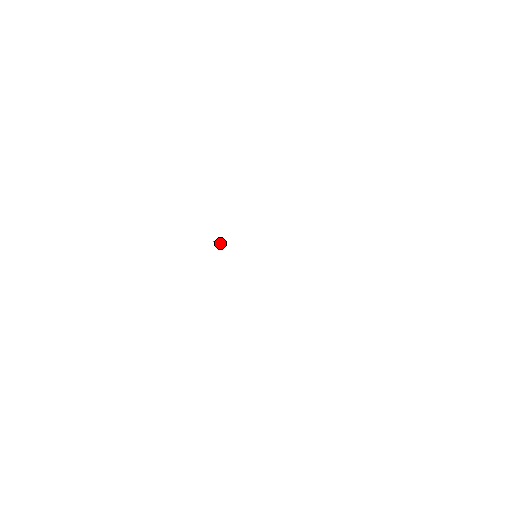
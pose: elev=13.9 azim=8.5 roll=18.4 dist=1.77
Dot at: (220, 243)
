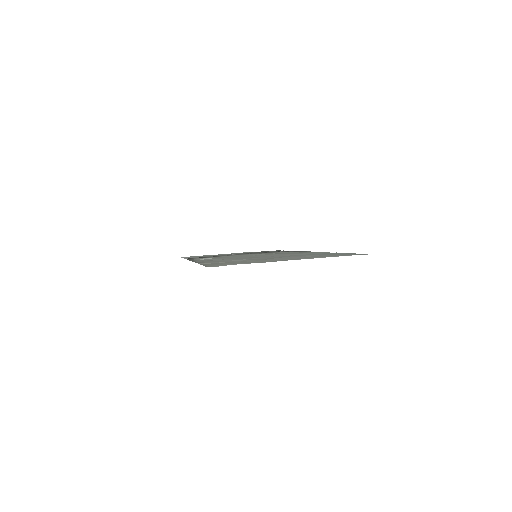
Dot at: (209, 258)
